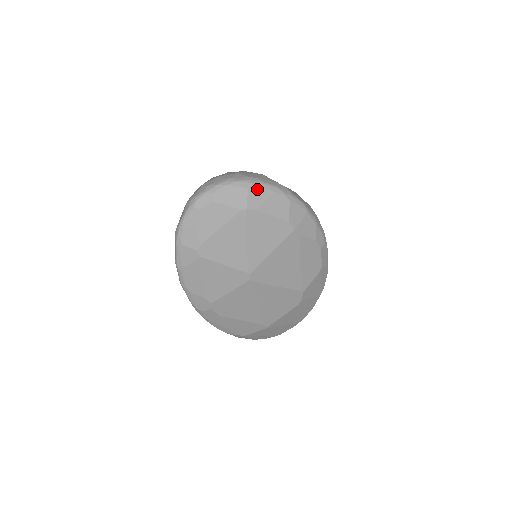
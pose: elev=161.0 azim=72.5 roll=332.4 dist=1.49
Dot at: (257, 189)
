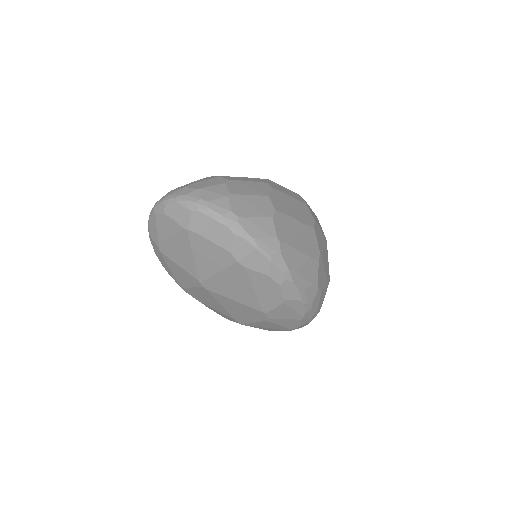
Dot at: (200, 214)
